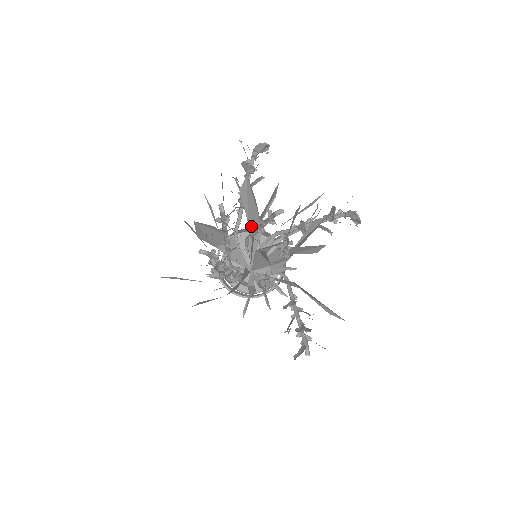
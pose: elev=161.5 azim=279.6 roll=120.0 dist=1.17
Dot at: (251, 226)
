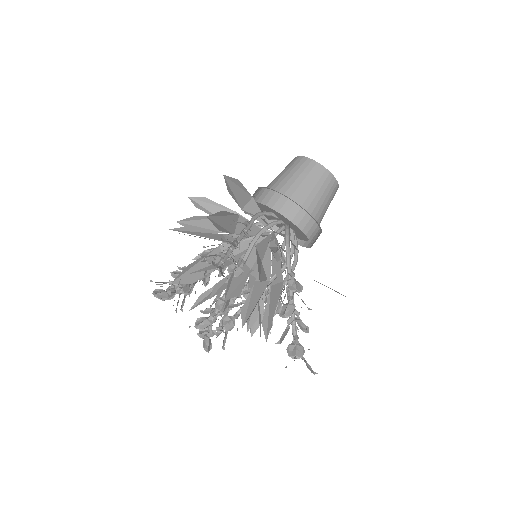
Dot at: occluded
